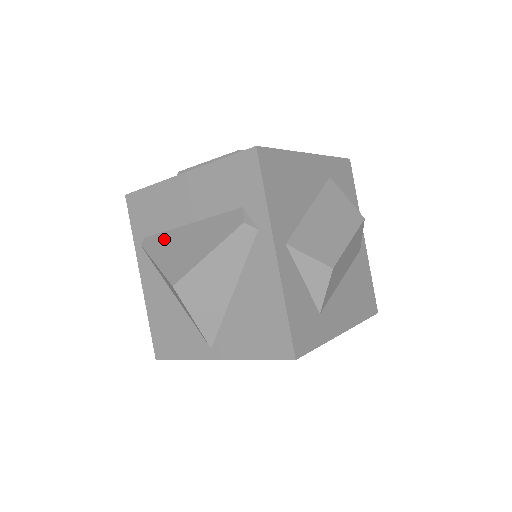
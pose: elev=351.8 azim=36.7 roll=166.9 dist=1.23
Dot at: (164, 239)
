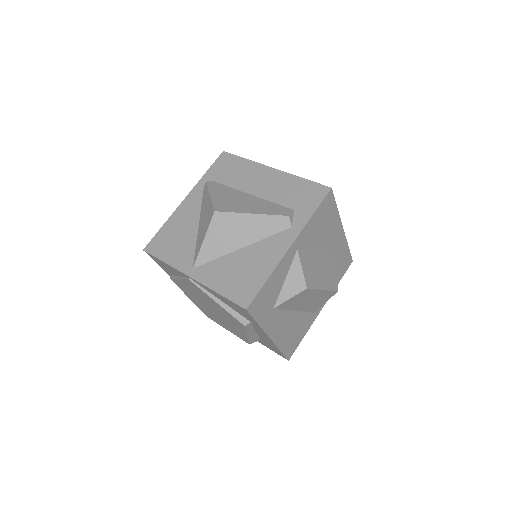
Dot at: (226, 189)
